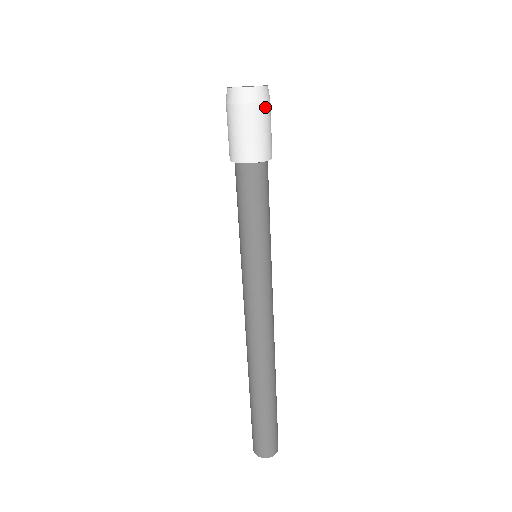
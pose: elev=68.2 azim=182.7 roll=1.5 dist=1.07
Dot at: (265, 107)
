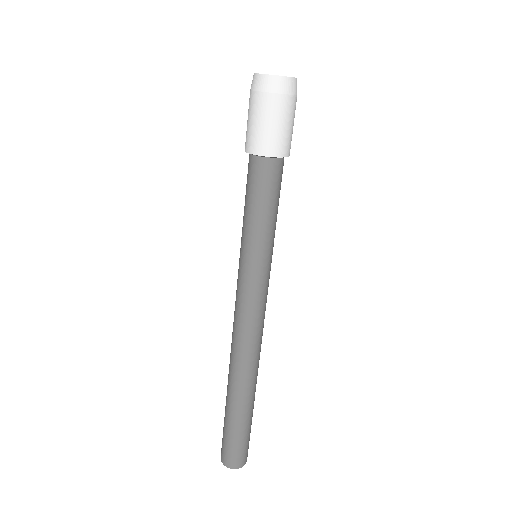
Dot at: (296, 100)
